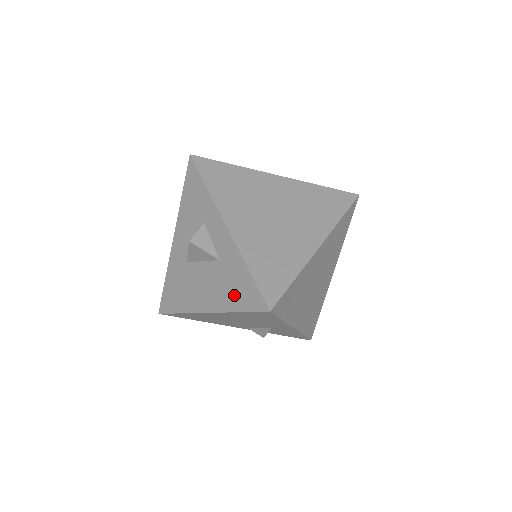
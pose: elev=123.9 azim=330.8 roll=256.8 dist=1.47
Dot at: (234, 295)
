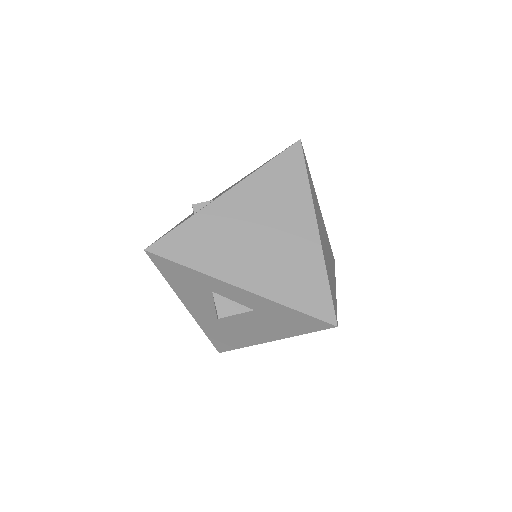
Dot at: (290, 326)
